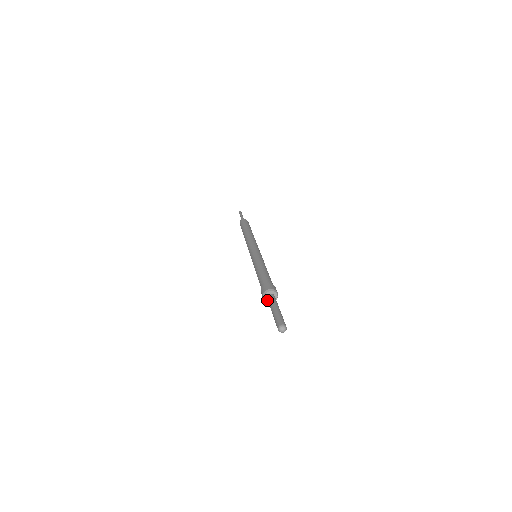
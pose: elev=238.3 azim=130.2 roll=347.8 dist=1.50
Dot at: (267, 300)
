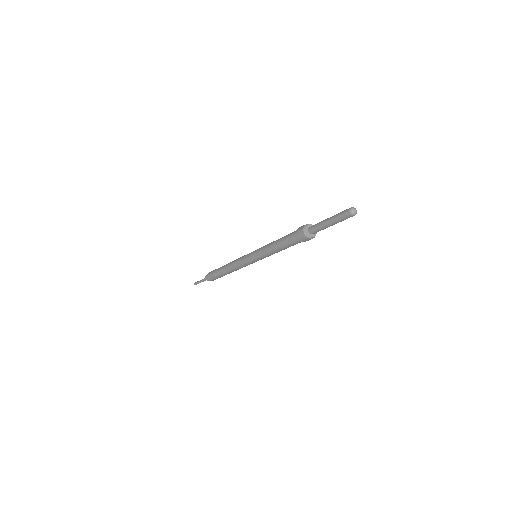
Dot at: (308, 232)
